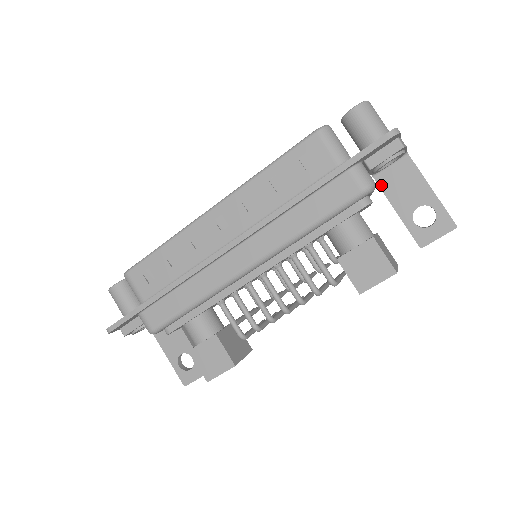
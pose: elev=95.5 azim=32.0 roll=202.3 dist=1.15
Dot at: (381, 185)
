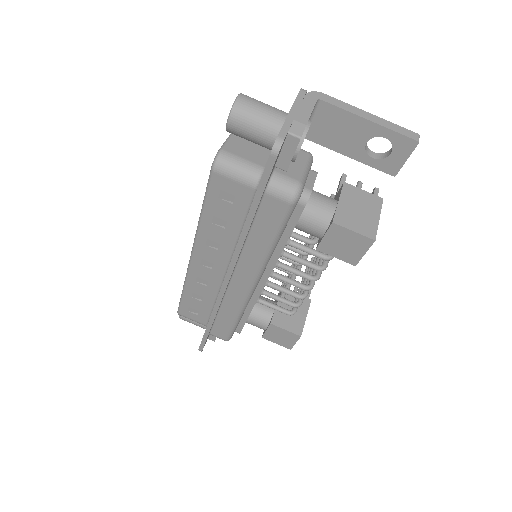
Dot at: (316, 141)
